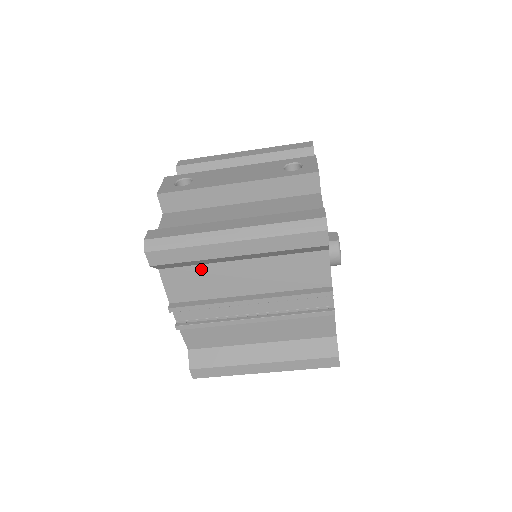
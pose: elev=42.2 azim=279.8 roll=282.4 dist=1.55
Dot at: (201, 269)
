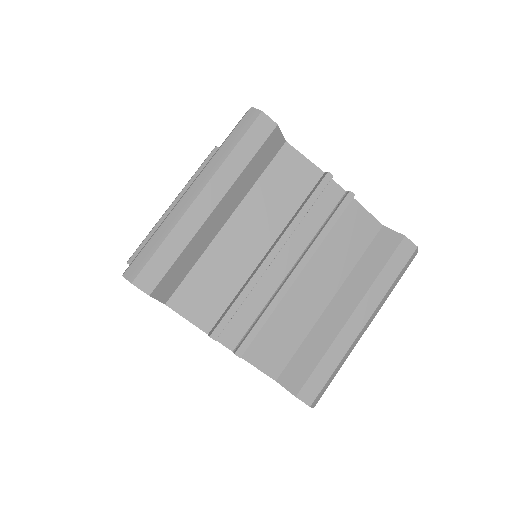
Dot at: occluded
